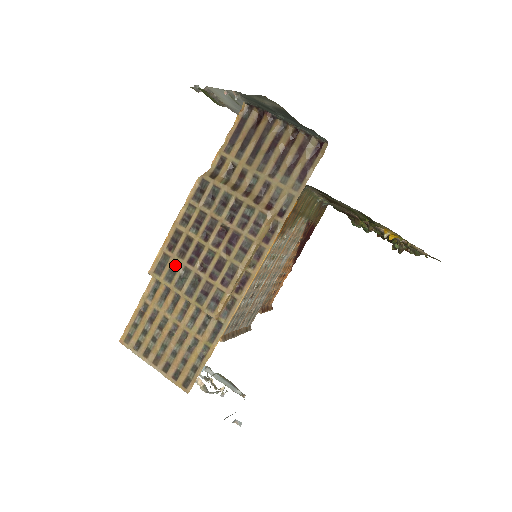
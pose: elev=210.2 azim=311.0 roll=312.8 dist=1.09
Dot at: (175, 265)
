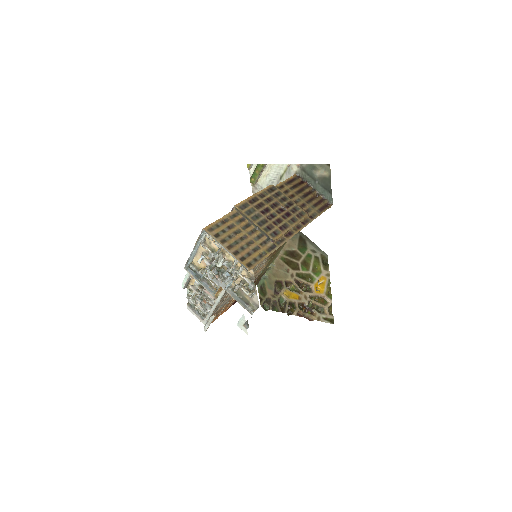
Dot at: (252, 210)
